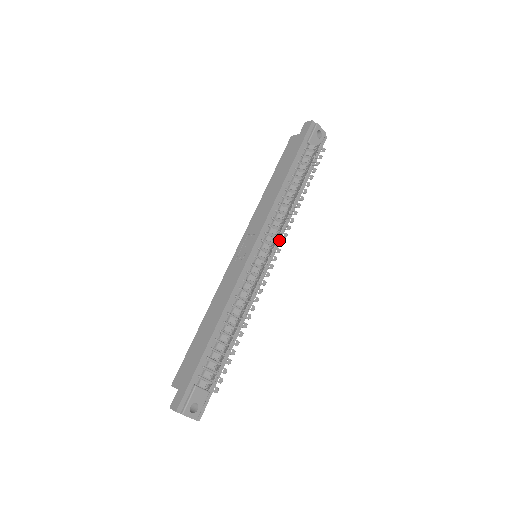
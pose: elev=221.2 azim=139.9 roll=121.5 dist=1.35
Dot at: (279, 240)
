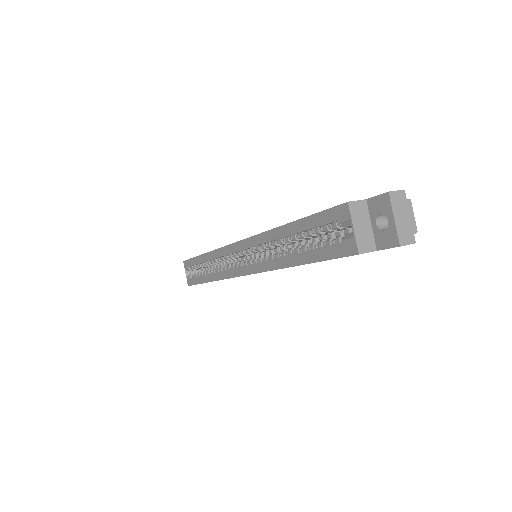
Dot at: occluded
